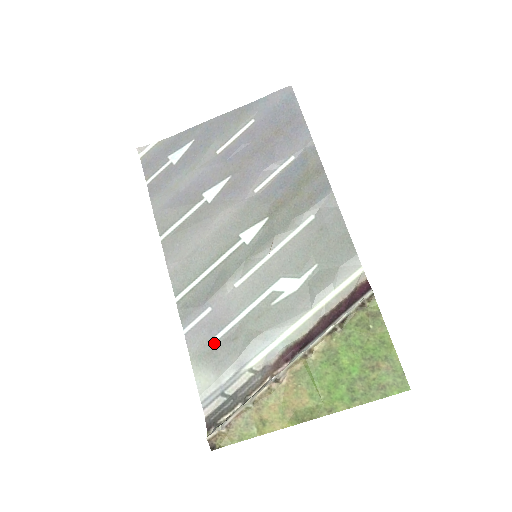
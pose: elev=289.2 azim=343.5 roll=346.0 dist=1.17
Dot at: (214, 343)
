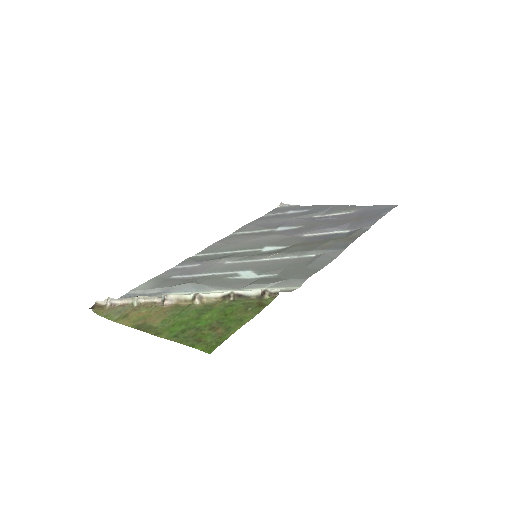
Dot at: (175, 277)
